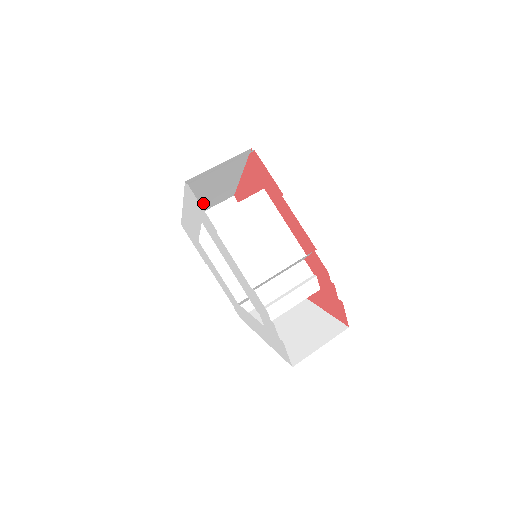
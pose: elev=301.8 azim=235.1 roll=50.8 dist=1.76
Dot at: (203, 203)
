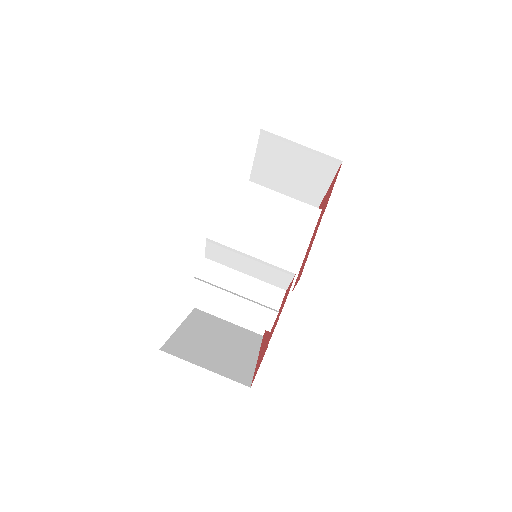
Dot at: occluded
